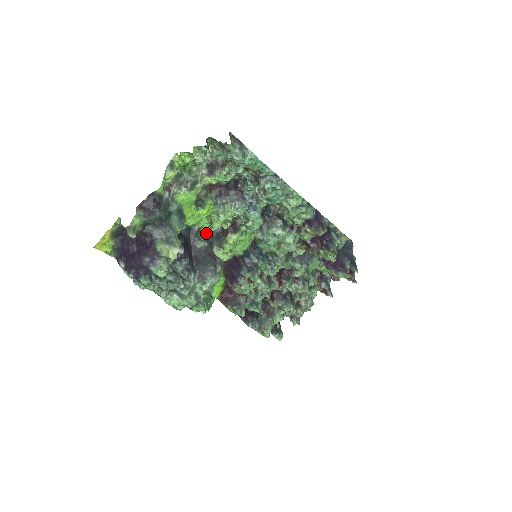
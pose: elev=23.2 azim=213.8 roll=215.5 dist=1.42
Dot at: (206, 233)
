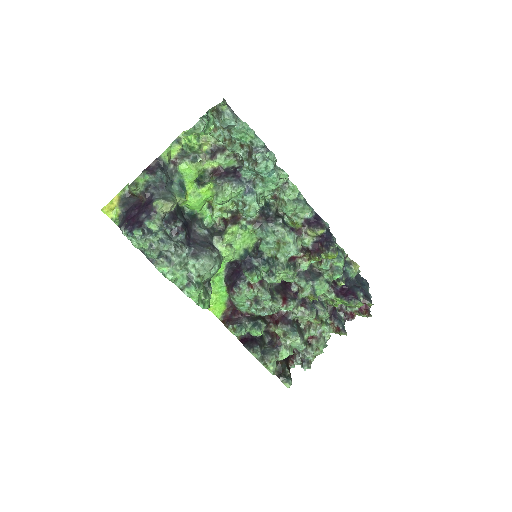
Dot at: (208, 225)
